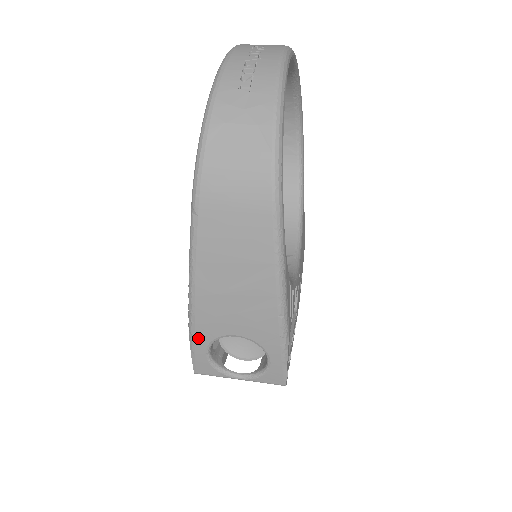
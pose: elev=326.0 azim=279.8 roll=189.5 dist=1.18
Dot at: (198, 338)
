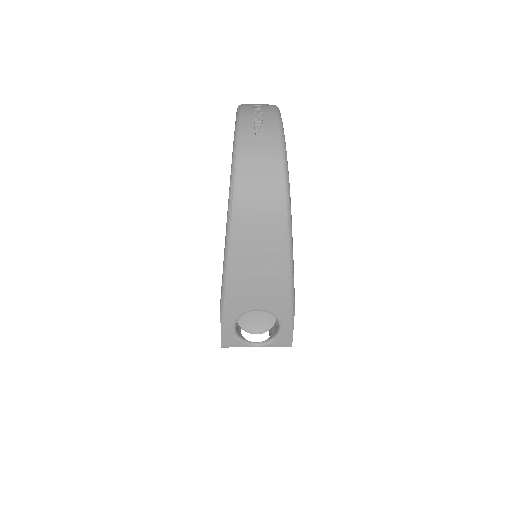
Dot at: (228, 316)
